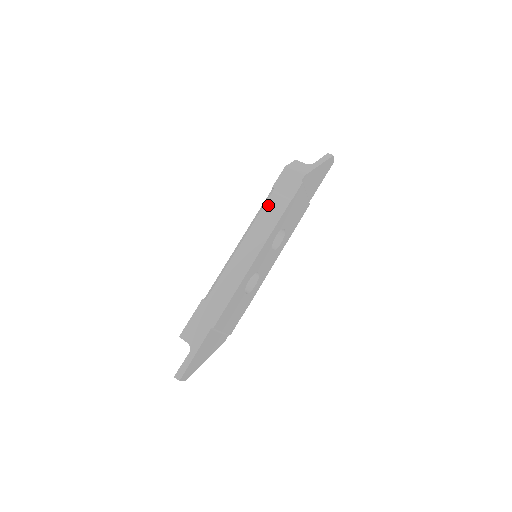
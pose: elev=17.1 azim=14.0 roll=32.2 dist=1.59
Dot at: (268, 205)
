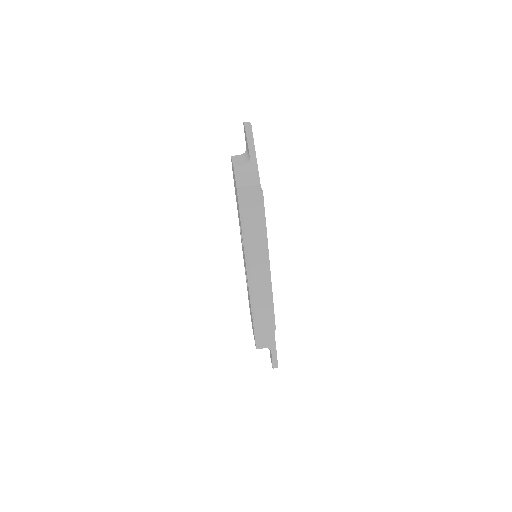
Dot at: (248, 229)
